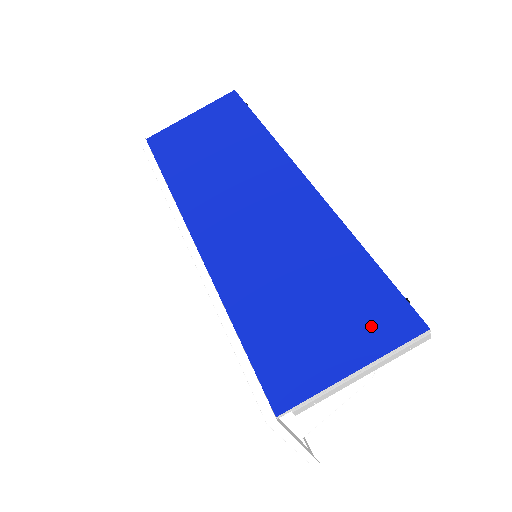
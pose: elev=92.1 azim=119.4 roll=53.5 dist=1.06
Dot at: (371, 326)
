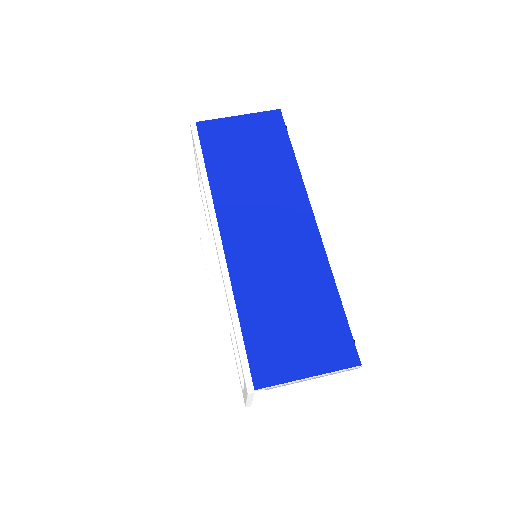
Dot at: (328, 351)
